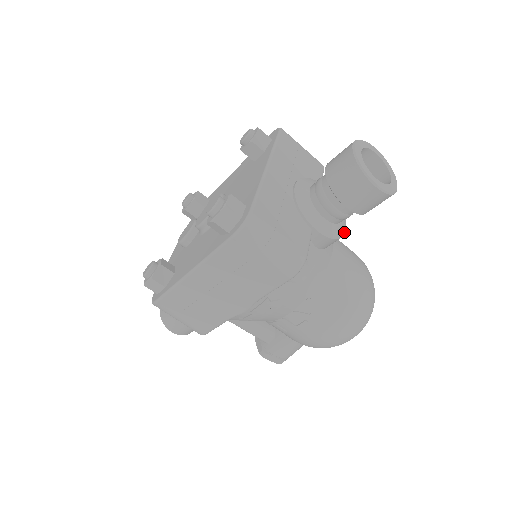
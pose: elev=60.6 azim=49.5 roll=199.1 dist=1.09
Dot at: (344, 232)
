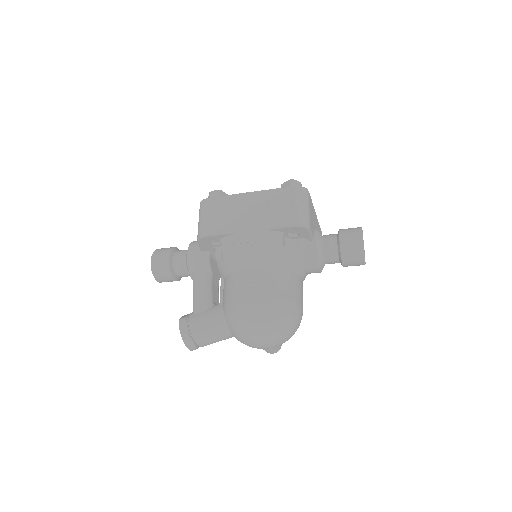
Dot at: (320, 267)
